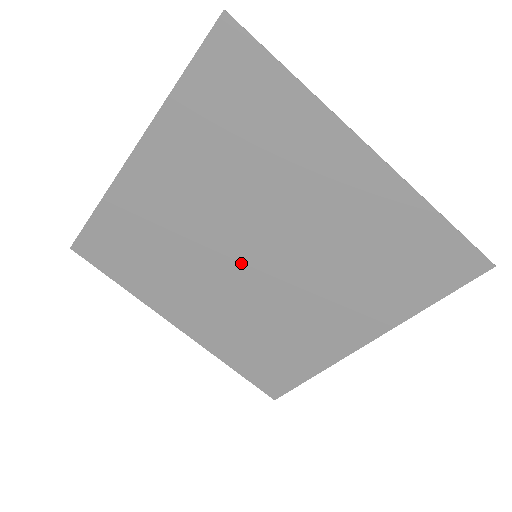
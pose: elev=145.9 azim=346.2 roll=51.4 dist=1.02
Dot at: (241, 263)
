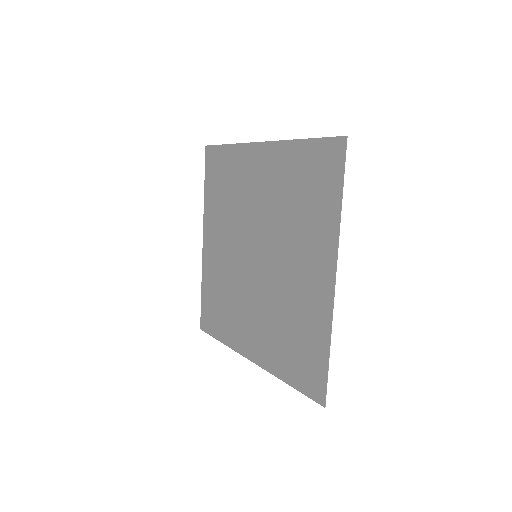
Dot at: (249, 250)
